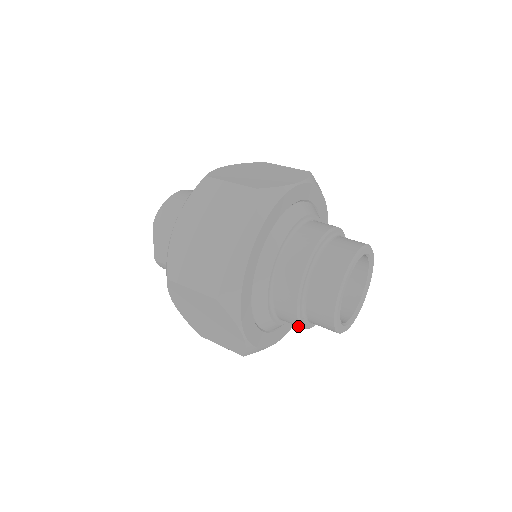
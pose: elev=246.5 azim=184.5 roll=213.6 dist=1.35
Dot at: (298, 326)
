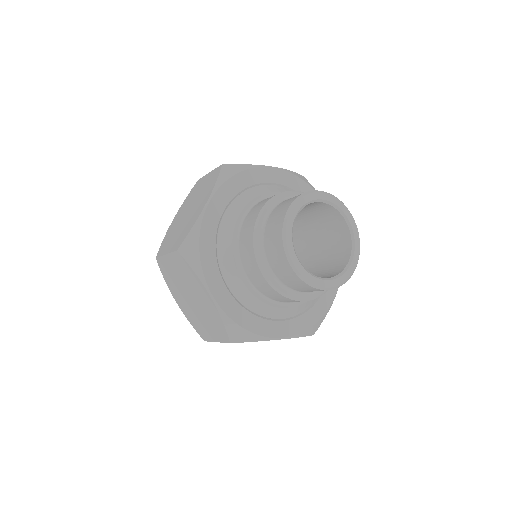
Dot at: (316, 297)
